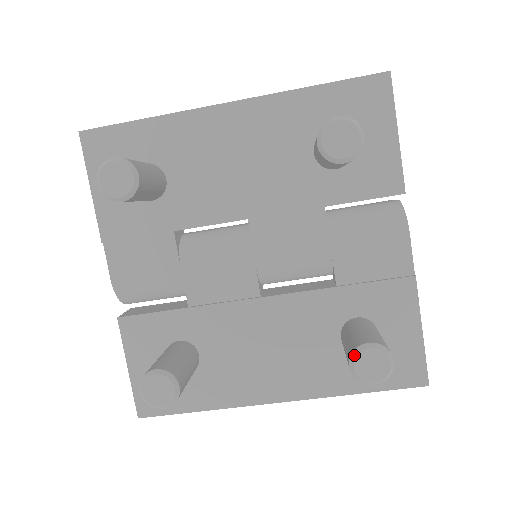
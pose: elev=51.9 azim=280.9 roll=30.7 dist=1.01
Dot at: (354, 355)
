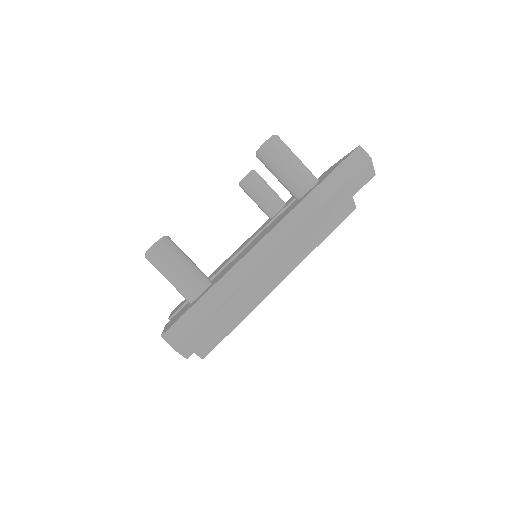
Dot at: occluded
